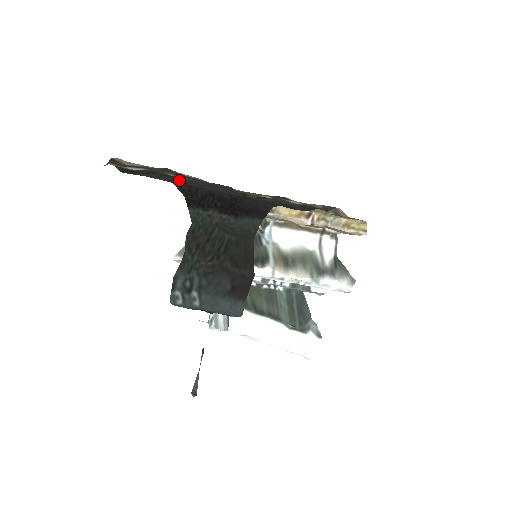
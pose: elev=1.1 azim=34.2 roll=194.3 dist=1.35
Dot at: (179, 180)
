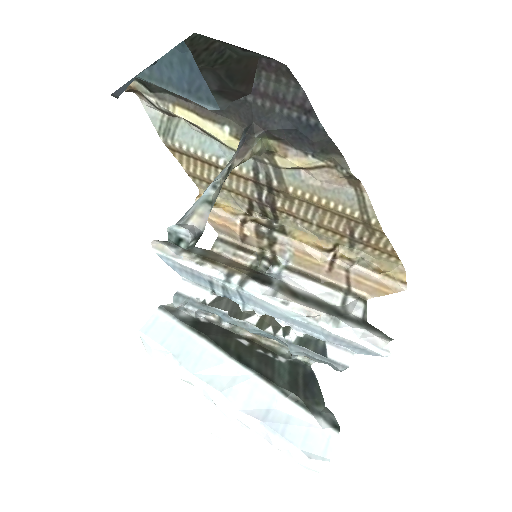
Dot at: occluded
